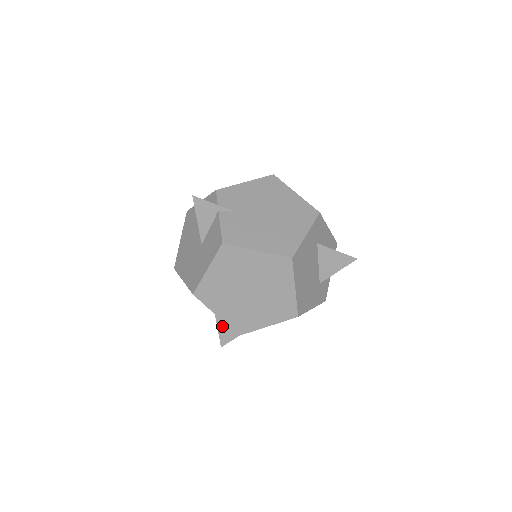
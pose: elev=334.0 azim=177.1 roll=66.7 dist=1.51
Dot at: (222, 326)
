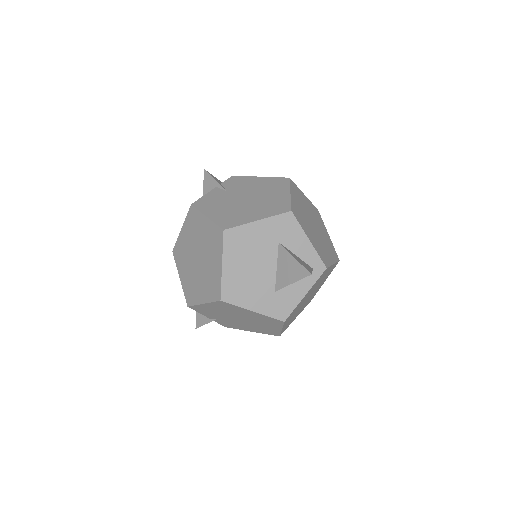
Dot at: occluded
